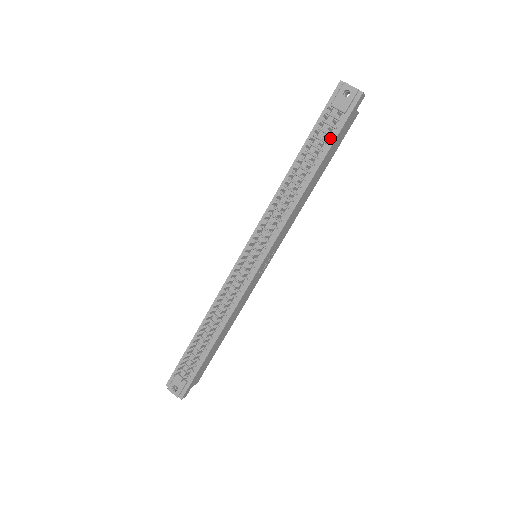
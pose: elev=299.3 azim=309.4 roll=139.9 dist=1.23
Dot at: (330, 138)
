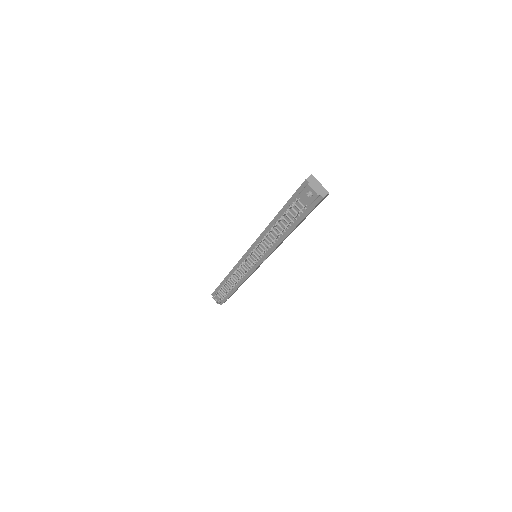
Dot at: (299, 217)
